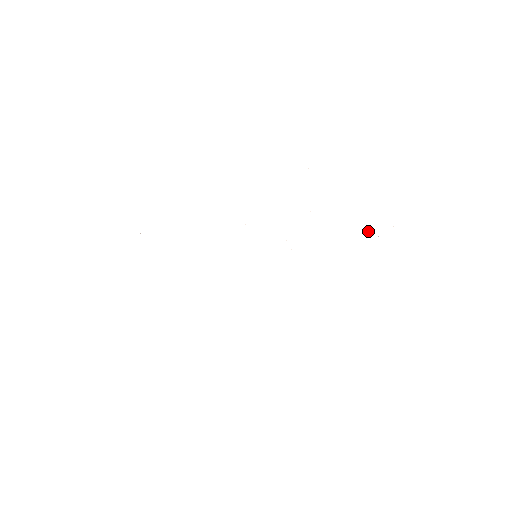
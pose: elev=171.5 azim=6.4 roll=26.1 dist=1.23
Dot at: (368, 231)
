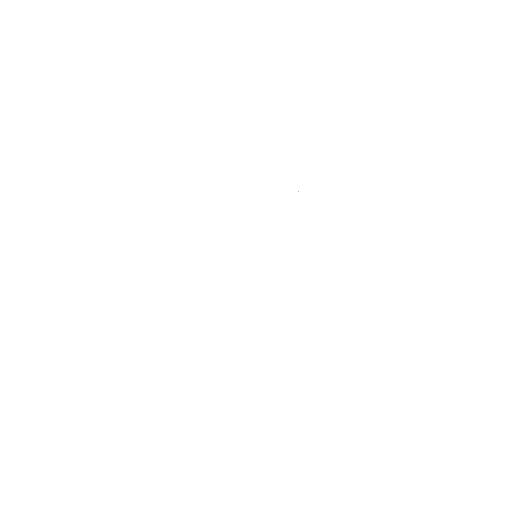
Dot at: occluded
